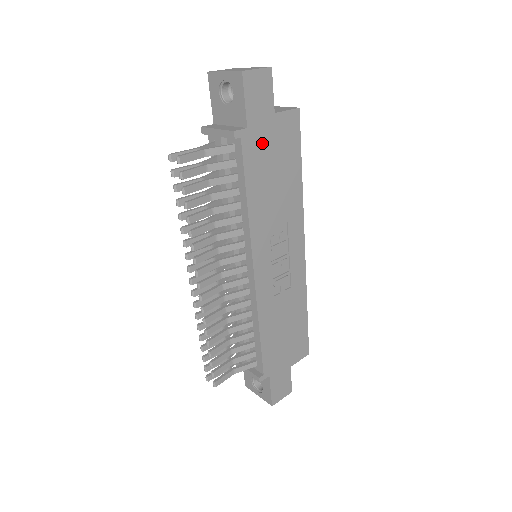
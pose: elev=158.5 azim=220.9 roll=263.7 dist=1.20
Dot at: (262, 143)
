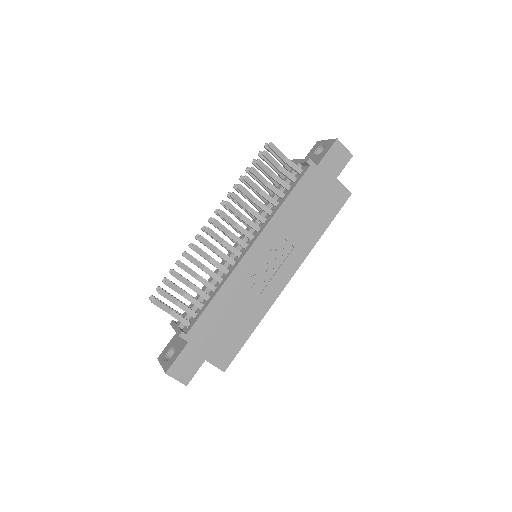
Dot at: (318, 184)
